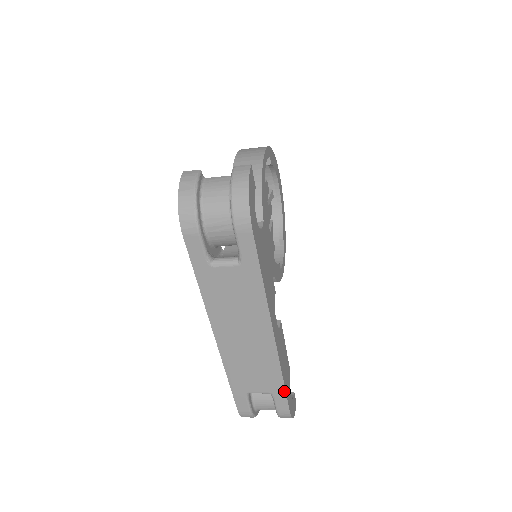
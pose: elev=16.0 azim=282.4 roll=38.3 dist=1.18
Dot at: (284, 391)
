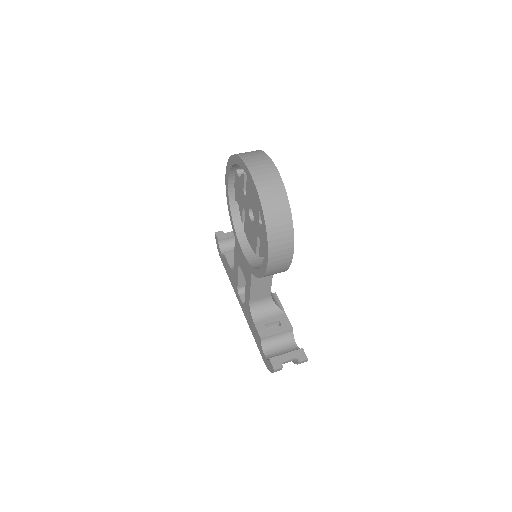
Dot at: occluded
